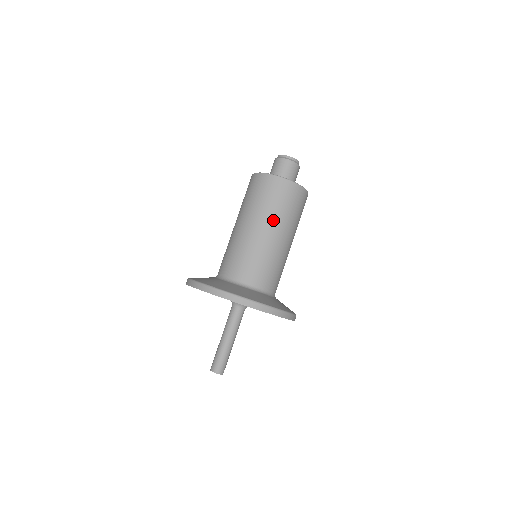
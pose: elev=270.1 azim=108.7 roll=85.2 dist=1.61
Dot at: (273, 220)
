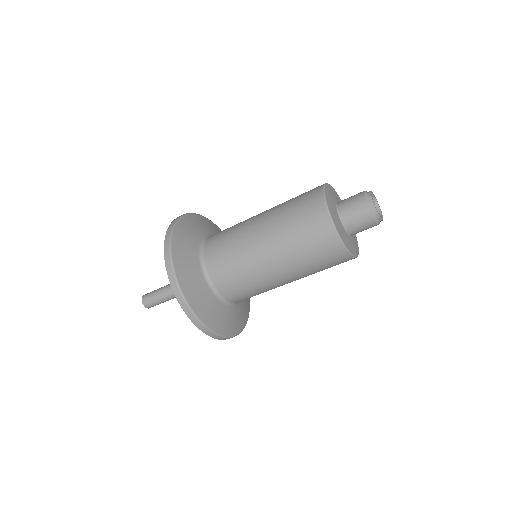
Dot at: (283, 250)
